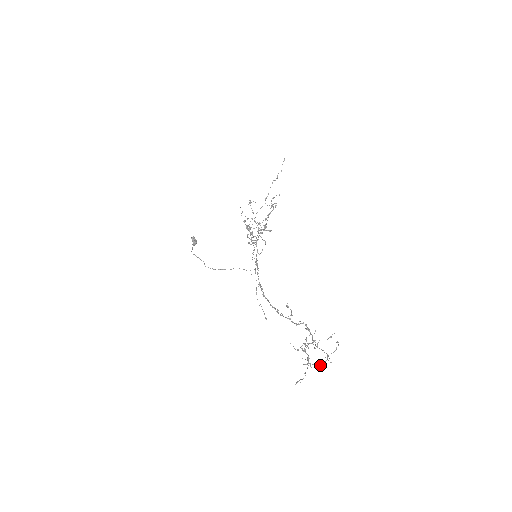
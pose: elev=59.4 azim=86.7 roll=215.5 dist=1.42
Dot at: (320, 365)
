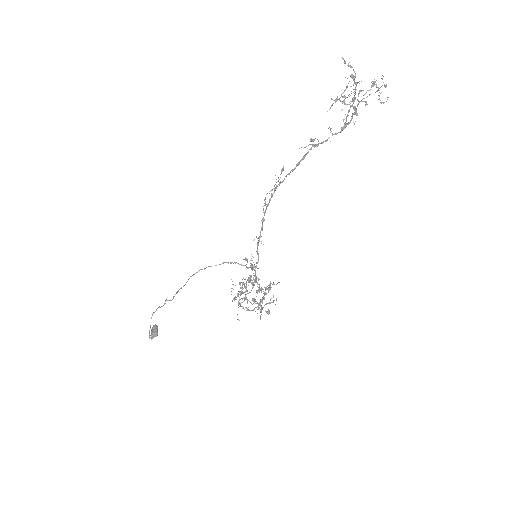
Dot at: (372, 81)
